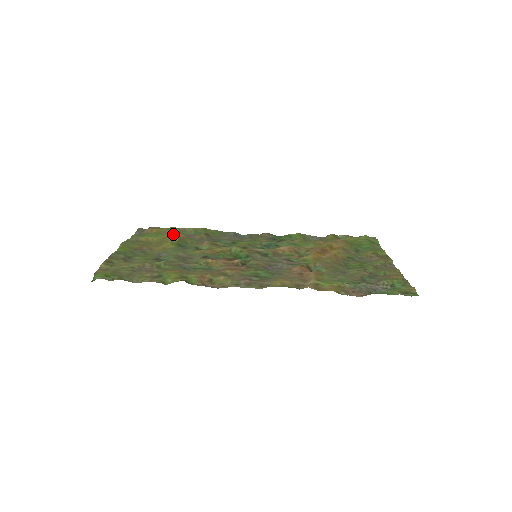
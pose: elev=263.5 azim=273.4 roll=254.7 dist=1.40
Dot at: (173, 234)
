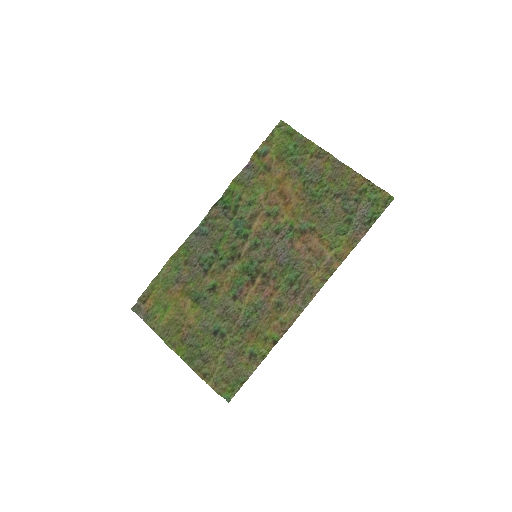
Dot at: (172, 294)
